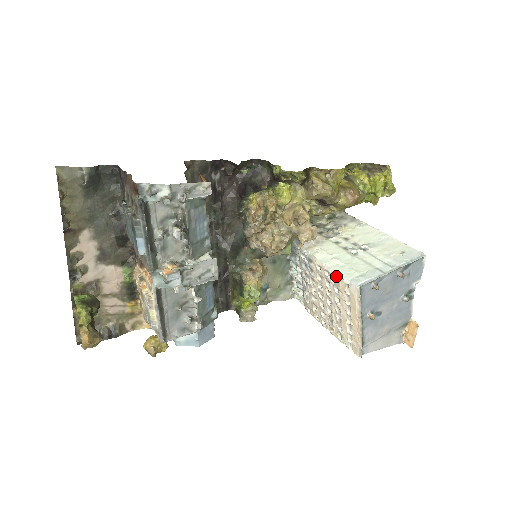
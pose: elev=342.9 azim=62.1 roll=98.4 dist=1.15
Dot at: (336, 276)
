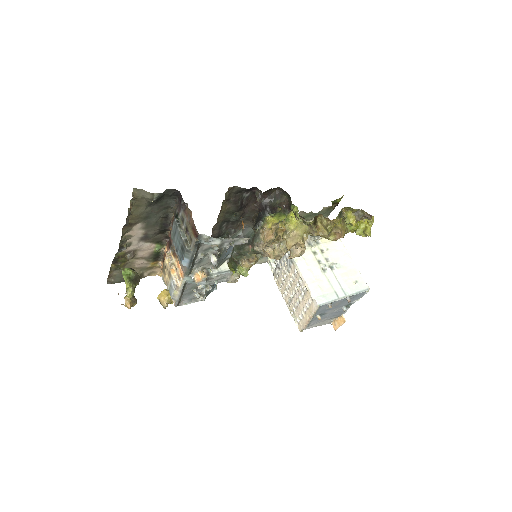
Dot at: (307, 288)
